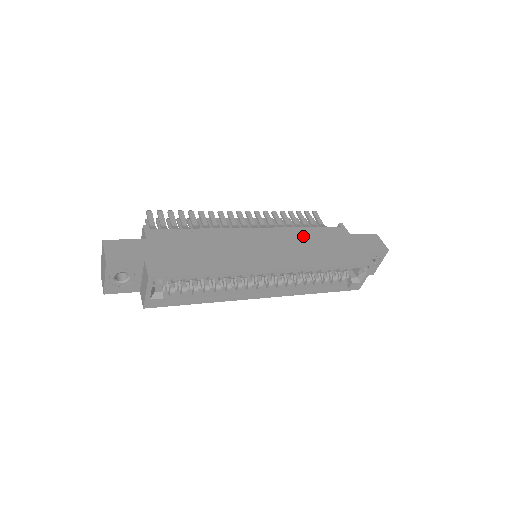
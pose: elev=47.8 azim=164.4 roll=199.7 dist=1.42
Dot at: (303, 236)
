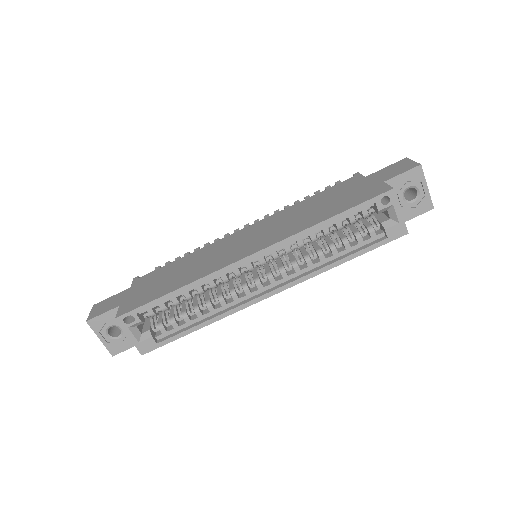
Dot at: (299, 208)
